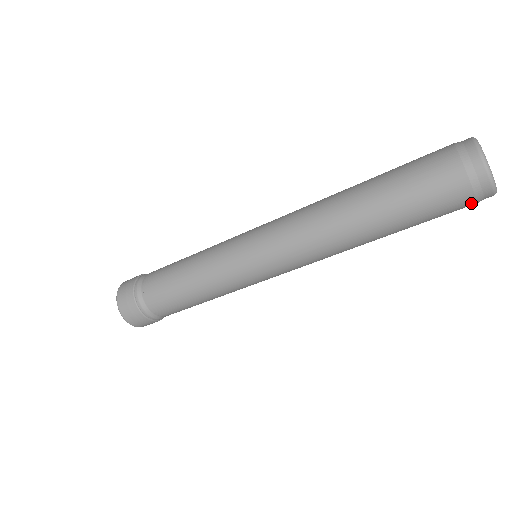
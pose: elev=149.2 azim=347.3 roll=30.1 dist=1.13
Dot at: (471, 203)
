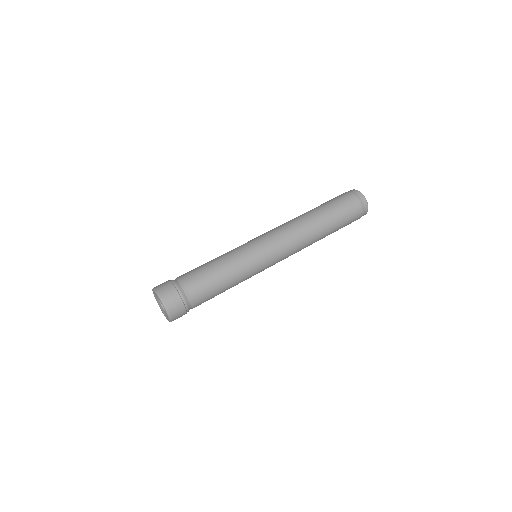
Dot at: occluded
